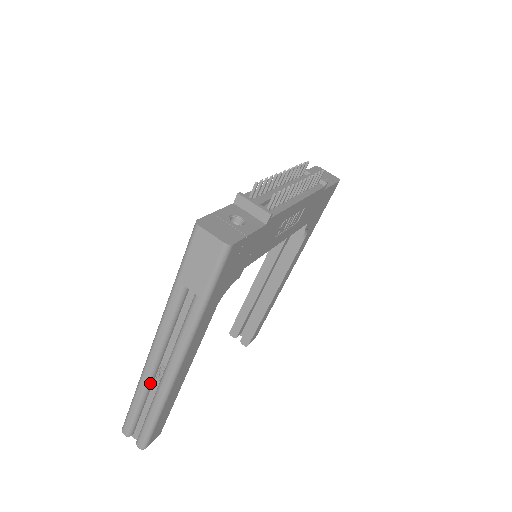
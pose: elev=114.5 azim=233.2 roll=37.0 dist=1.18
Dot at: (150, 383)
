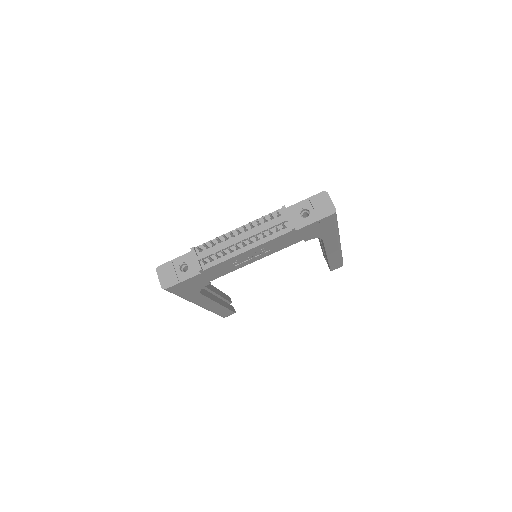
Dot at: occluded
